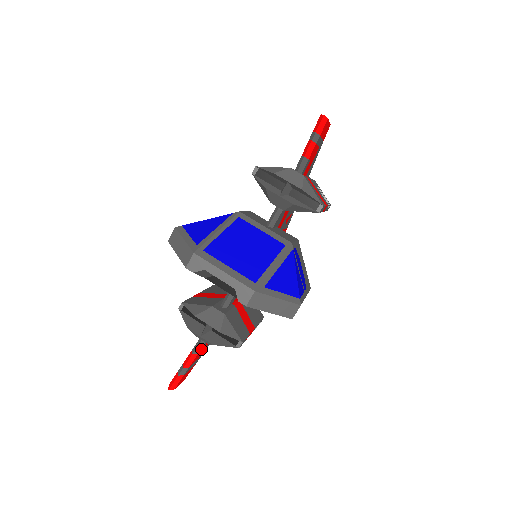
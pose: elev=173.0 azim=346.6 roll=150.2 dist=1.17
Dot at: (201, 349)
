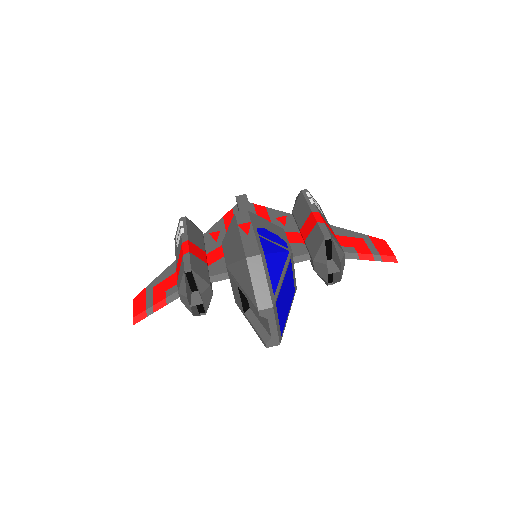
Dot at: occluded
